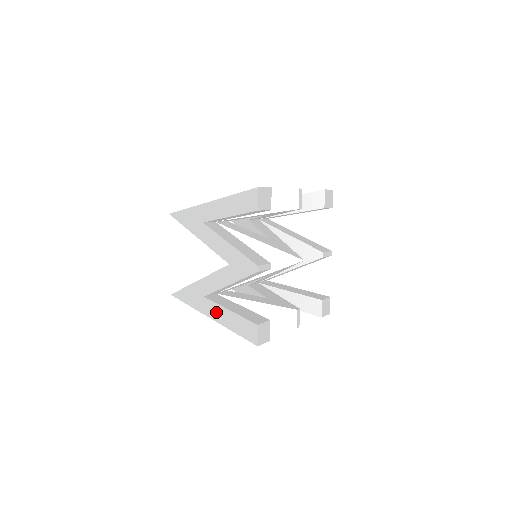
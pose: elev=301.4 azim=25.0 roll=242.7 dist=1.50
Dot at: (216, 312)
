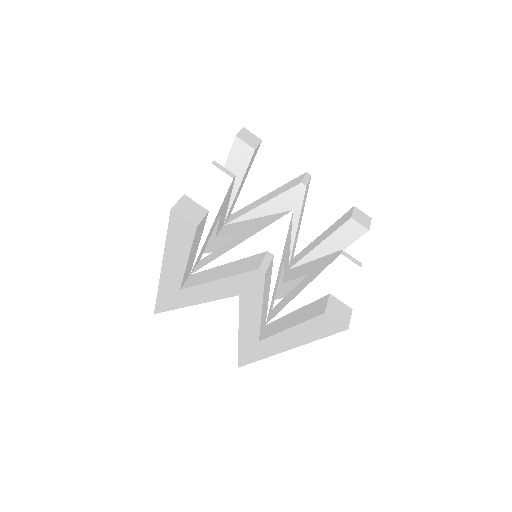
Dot at: (283, 342)
